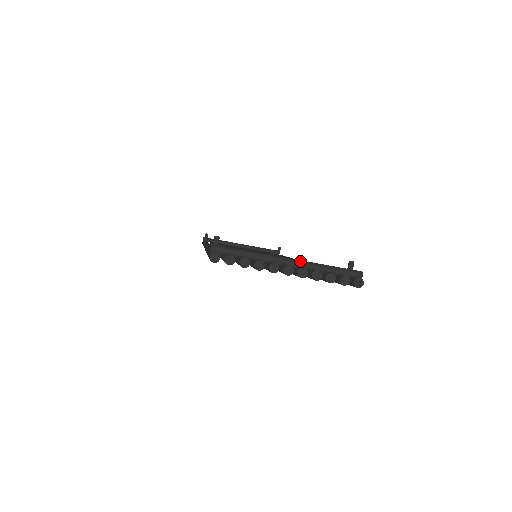
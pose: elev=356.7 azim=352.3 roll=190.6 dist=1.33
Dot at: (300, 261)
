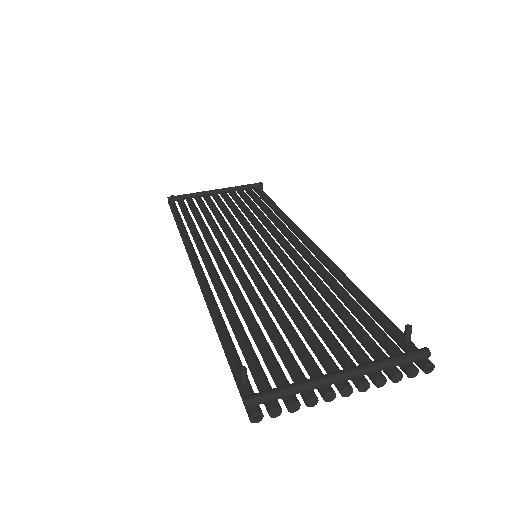
Dot at: (356, 371)
